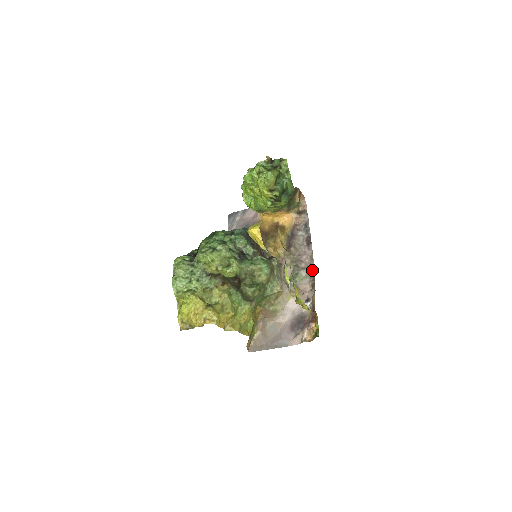
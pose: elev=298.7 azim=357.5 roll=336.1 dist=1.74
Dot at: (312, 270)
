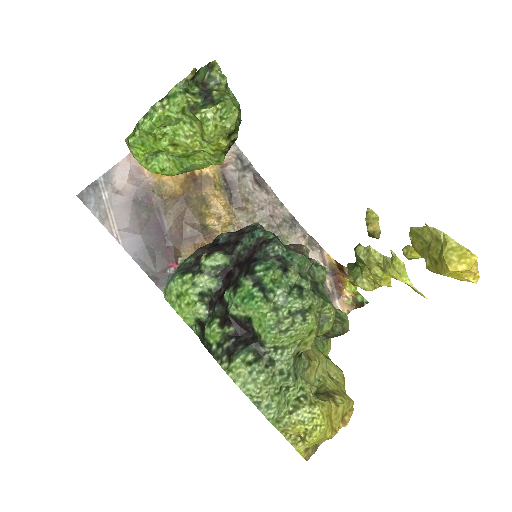
Dot at: (293, 221)
